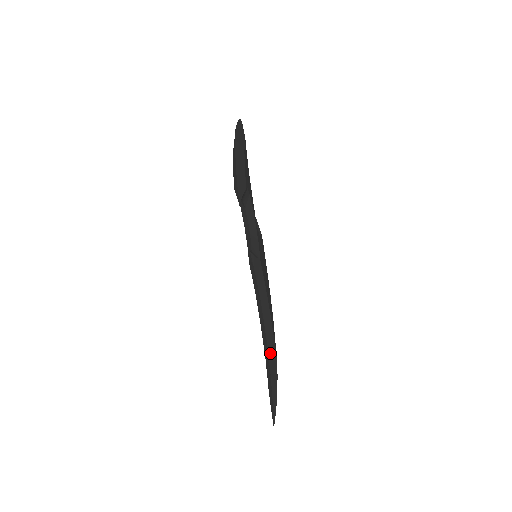
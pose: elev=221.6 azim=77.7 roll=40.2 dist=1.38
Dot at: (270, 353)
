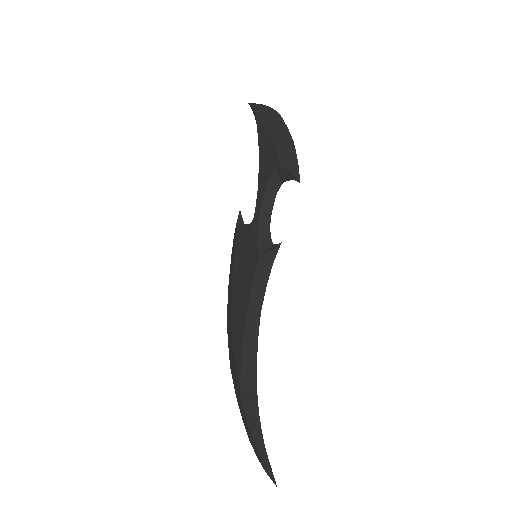
Dot at: (256, 383)
